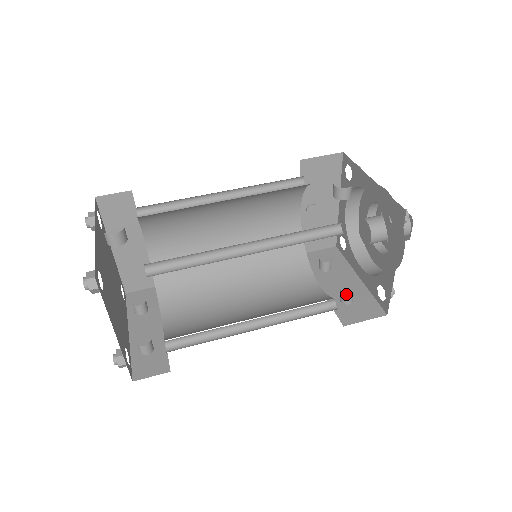
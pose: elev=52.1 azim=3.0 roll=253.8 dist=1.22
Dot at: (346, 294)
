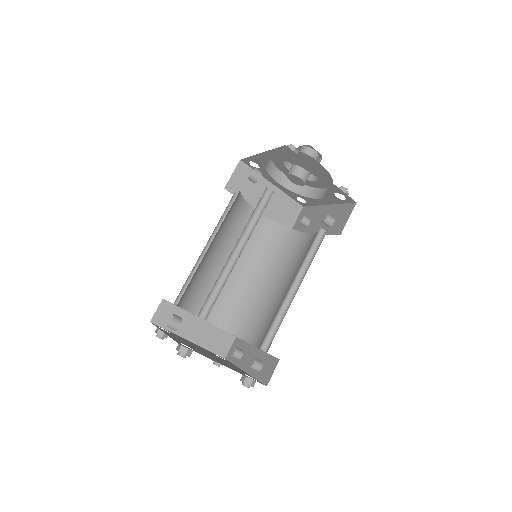
Dot at: (325, 219)
